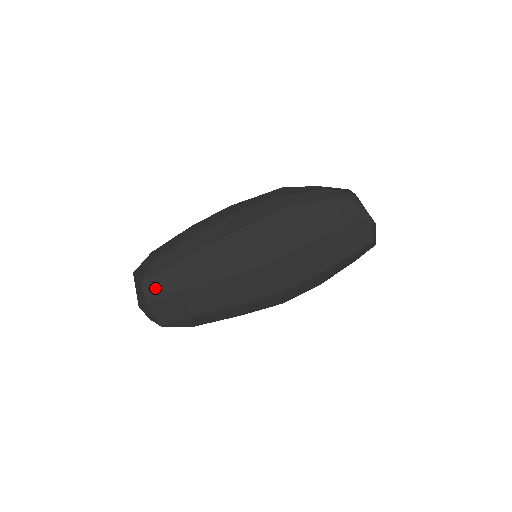
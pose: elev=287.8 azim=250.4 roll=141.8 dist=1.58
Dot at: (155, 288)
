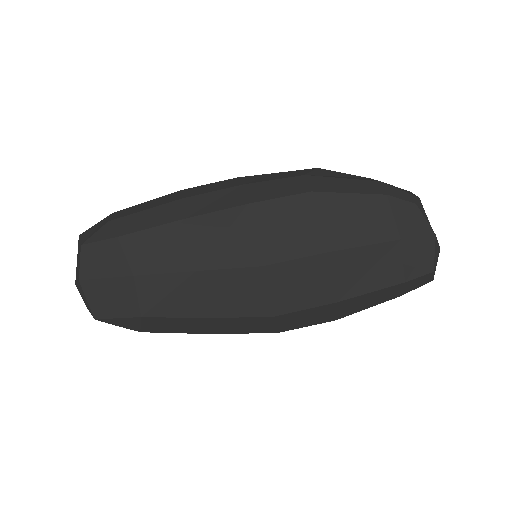
Dot at: (97, 261)
